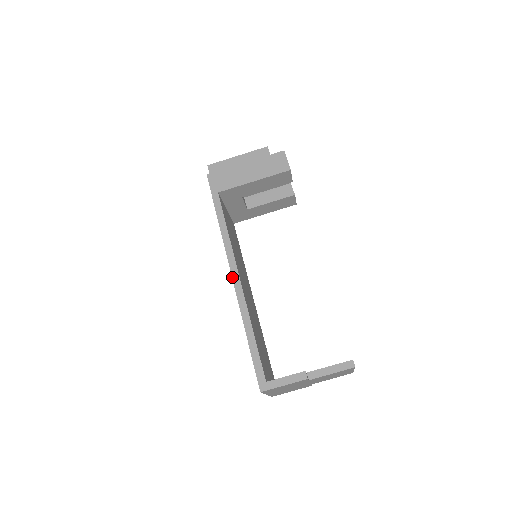
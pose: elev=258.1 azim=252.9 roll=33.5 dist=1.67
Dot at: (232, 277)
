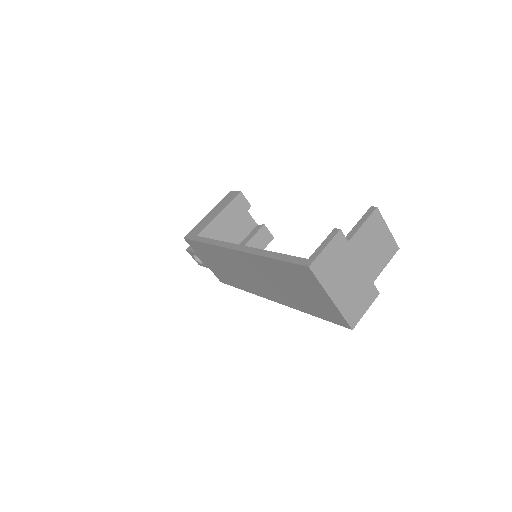
Dot at: (235, 250)
